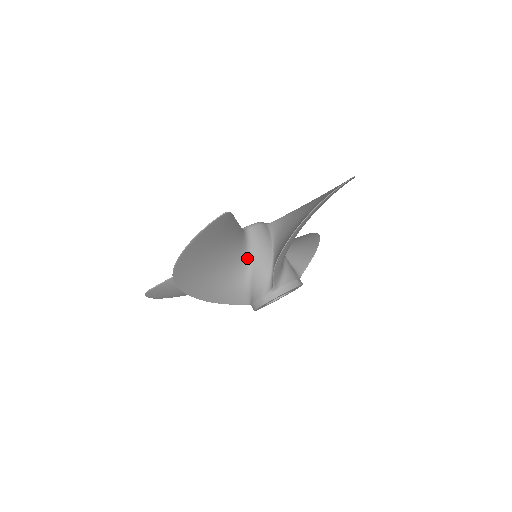
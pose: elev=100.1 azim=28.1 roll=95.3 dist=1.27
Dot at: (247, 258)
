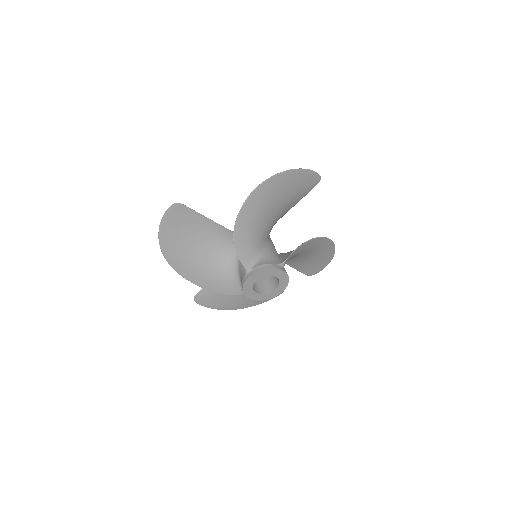
Dot at: occluded
